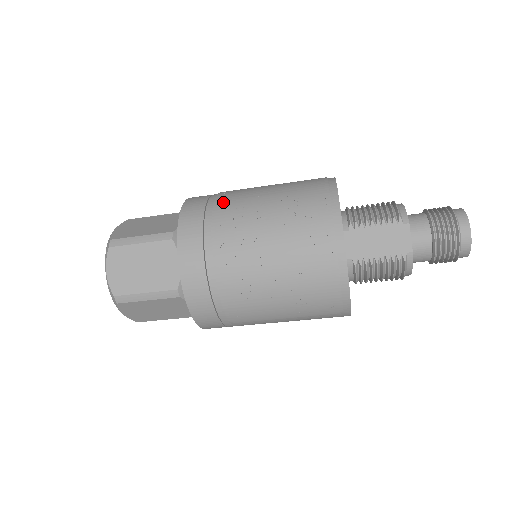
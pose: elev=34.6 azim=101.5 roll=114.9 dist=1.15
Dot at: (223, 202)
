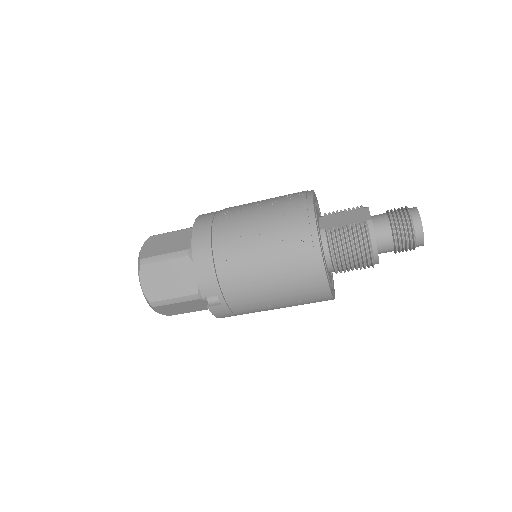
Dot at: occluded
